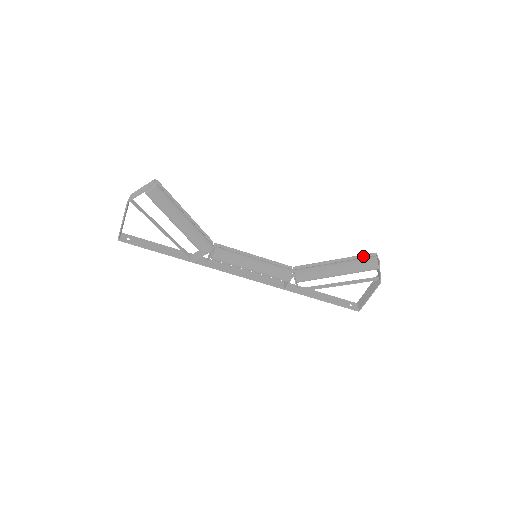
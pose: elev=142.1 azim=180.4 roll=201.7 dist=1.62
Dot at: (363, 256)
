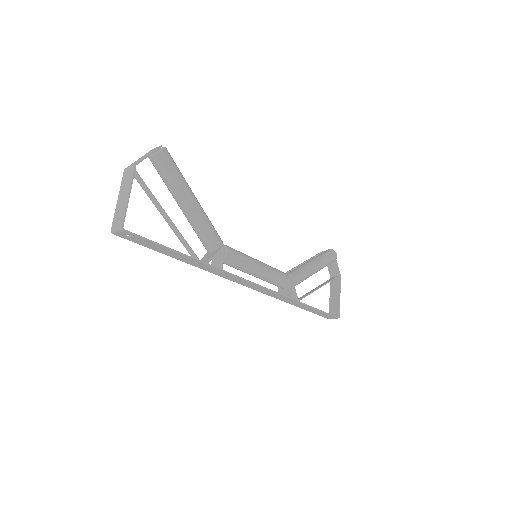
Dot at: occluded
